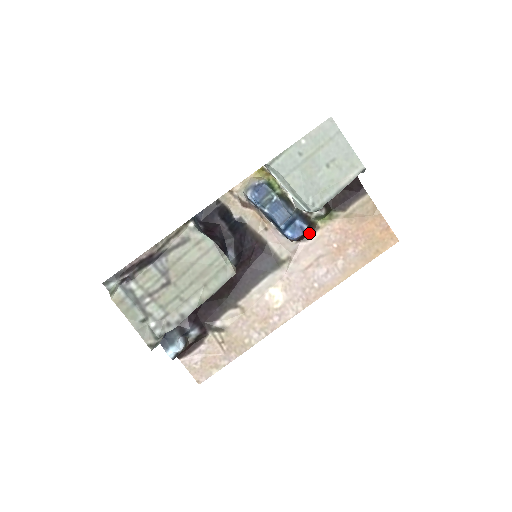
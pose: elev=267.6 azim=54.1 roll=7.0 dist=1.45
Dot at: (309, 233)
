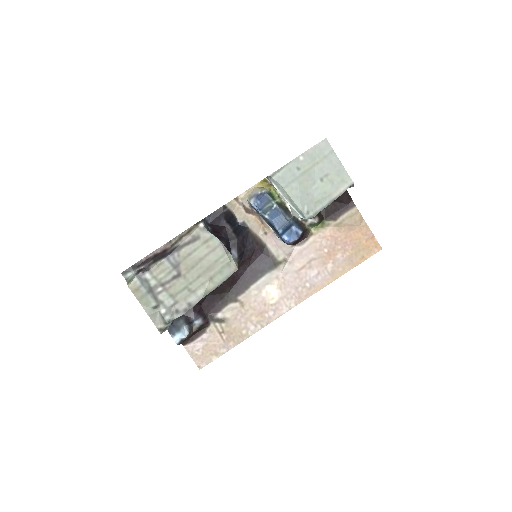
Dot at: (303, 238)
